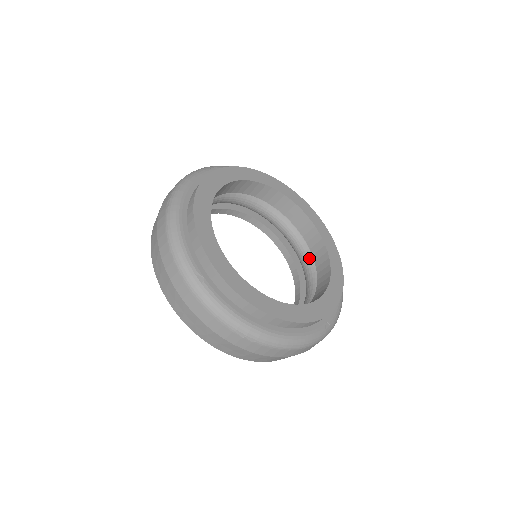
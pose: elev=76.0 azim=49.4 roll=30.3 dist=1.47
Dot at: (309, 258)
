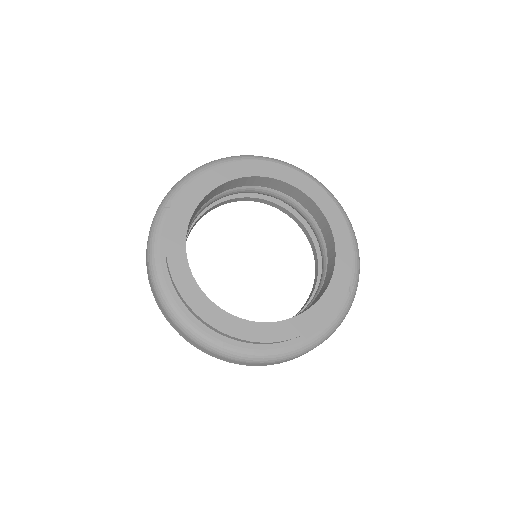
Dot at: (306, 212)
